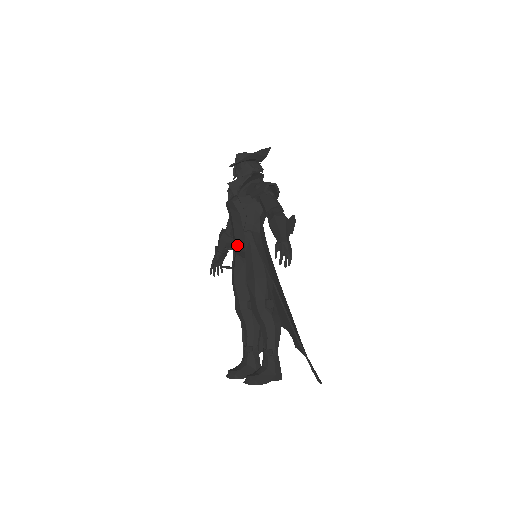
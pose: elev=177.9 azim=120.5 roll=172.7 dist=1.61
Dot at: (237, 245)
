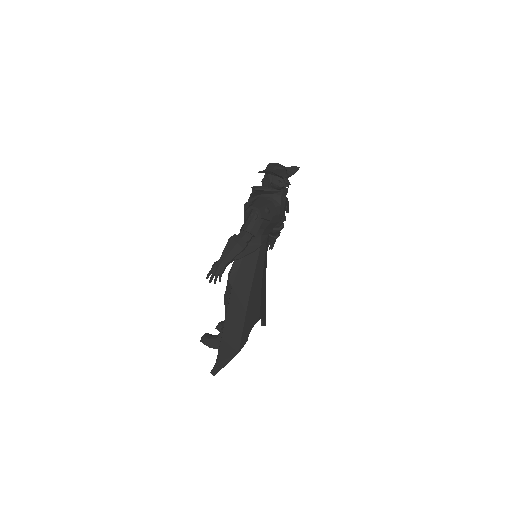
Dot at: occluded
